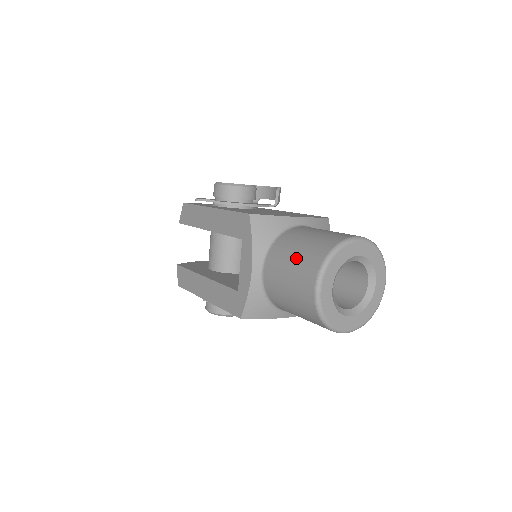
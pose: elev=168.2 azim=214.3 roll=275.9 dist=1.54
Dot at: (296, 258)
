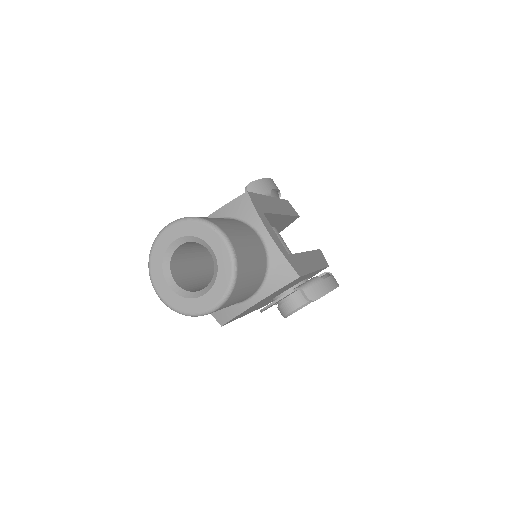
Dot at: occluded
